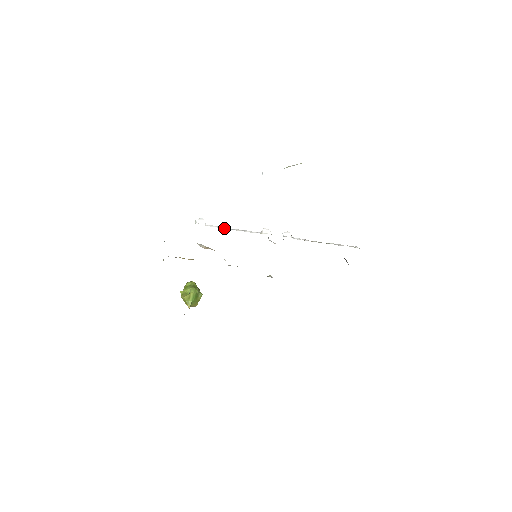
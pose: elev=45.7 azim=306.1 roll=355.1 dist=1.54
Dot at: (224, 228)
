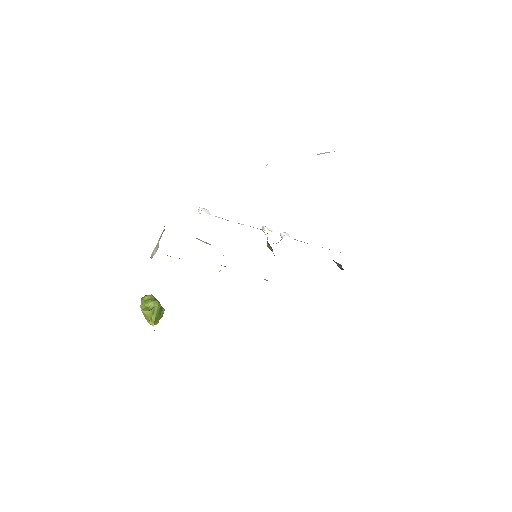
Dot at: occluded
